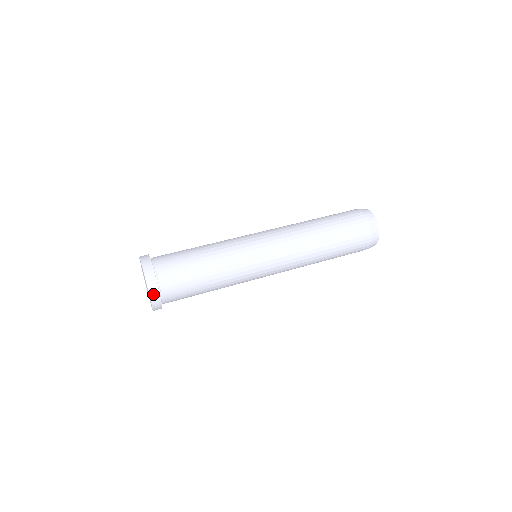
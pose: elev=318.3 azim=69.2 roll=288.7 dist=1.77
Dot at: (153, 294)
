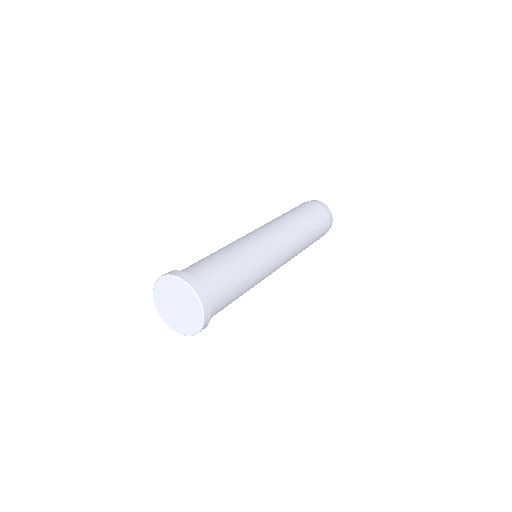
Dot at: (203, 302)
